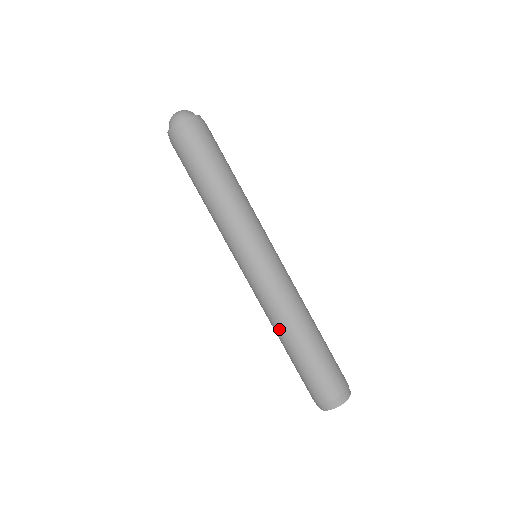
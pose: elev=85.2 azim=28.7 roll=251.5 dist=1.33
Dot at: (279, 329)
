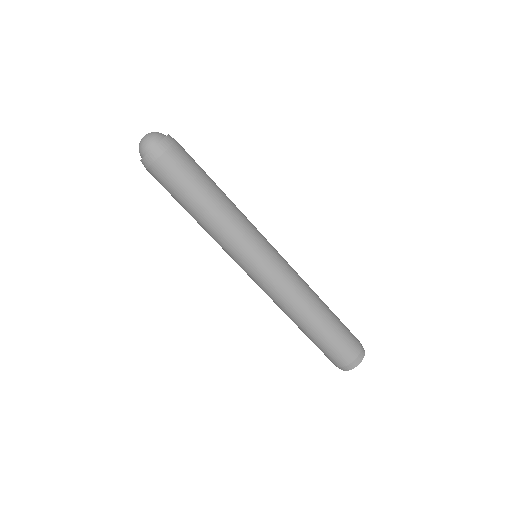
Dot at: (301, 313)
